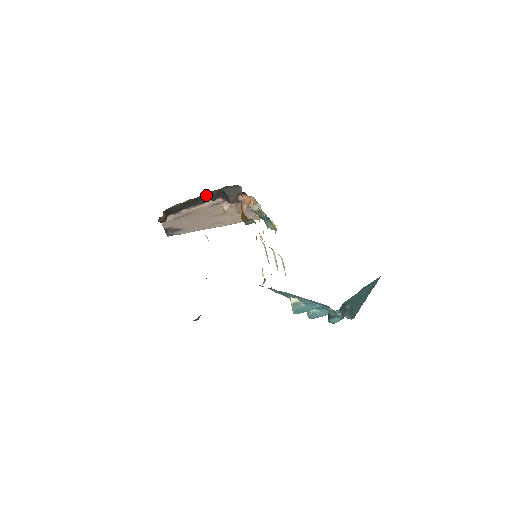
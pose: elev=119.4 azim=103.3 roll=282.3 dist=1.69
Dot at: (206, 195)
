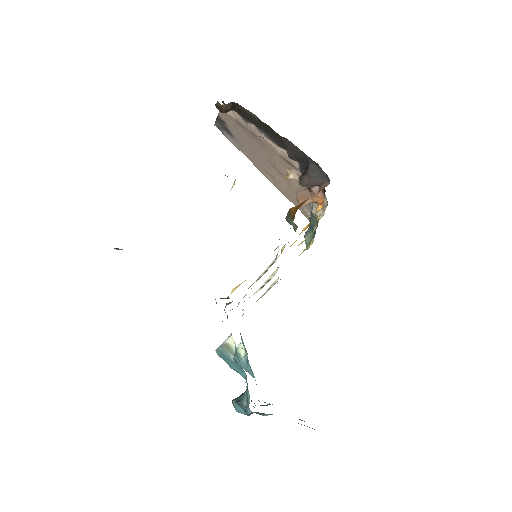
Dot at: (289, 144)
